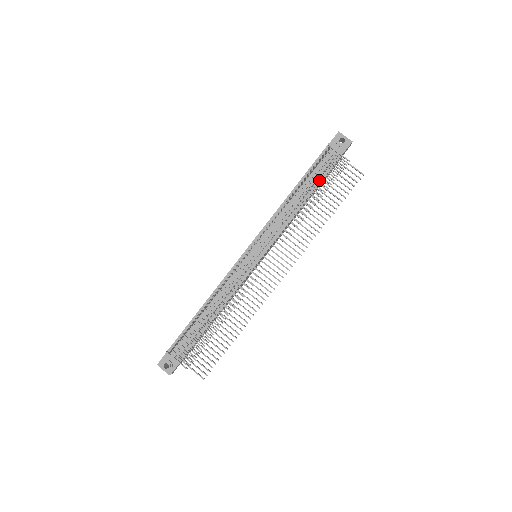
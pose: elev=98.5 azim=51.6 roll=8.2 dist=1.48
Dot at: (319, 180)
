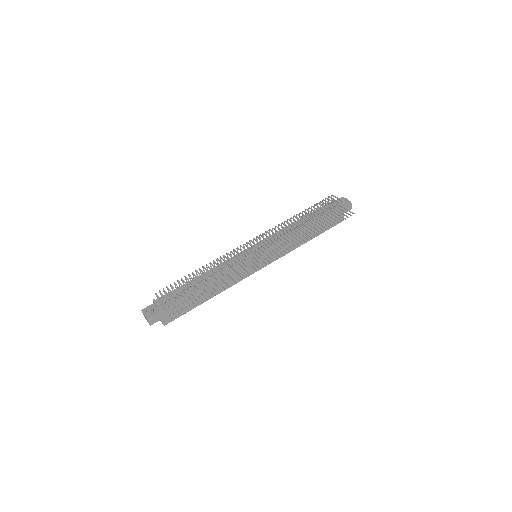
Dot at: occluded
